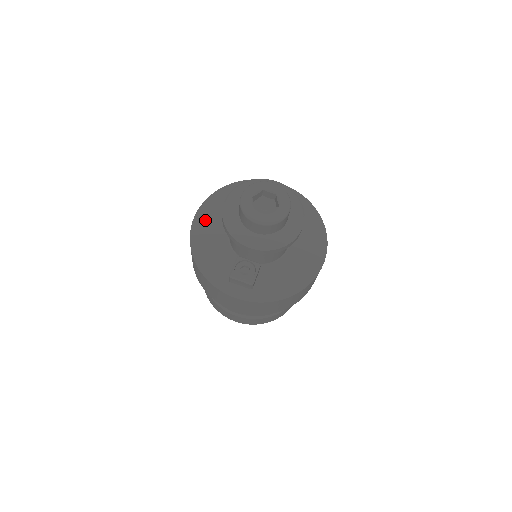
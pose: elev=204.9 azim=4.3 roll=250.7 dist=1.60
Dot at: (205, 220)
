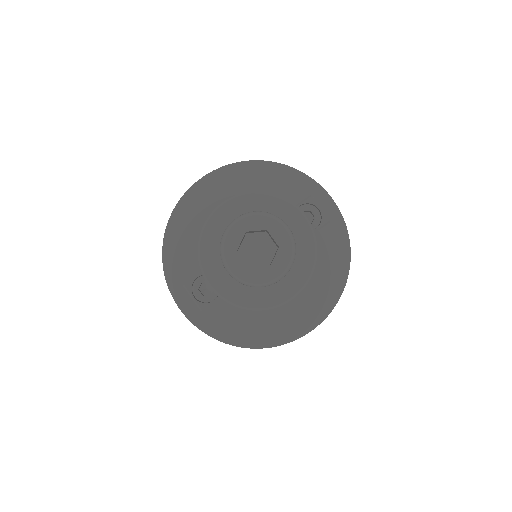
Dot at: (209, 191)
